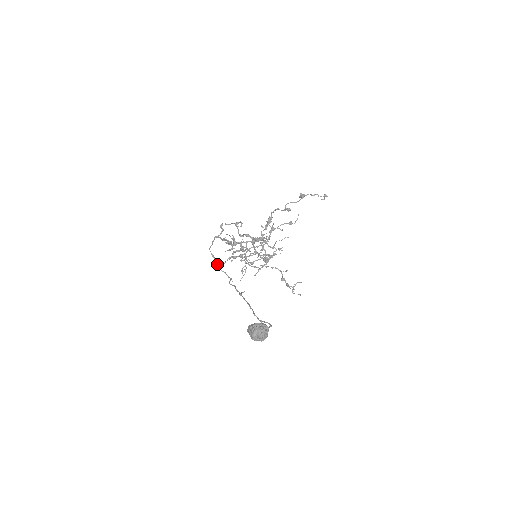
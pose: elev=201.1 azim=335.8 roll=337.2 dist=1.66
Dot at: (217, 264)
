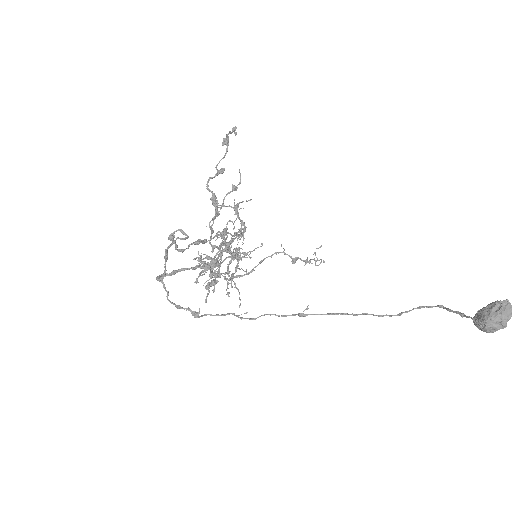
Dot at: (195, 312)
